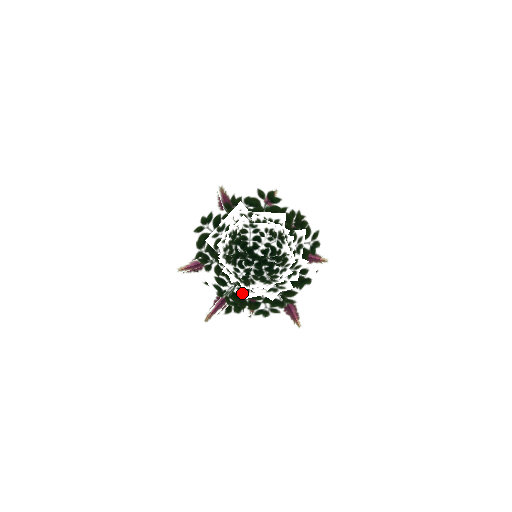
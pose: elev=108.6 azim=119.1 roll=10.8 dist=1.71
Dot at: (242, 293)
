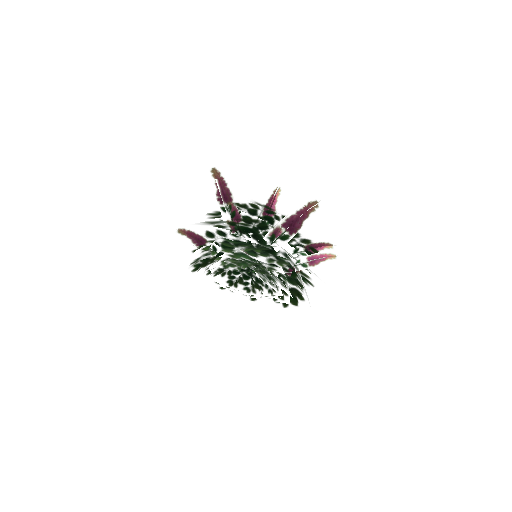
Dot at: (208, 274)
